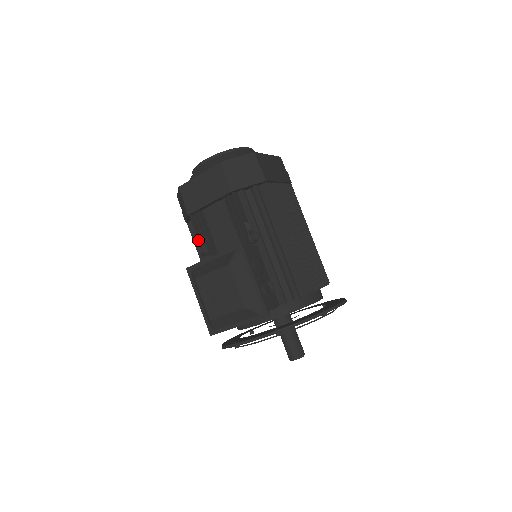
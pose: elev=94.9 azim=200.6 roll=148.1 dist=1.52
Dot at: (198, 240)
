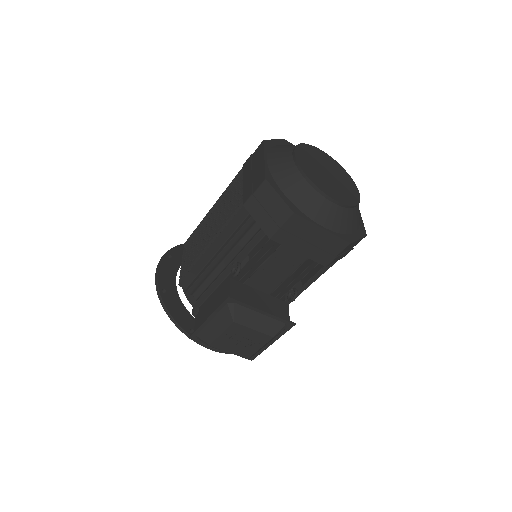
Dot at: occluded
